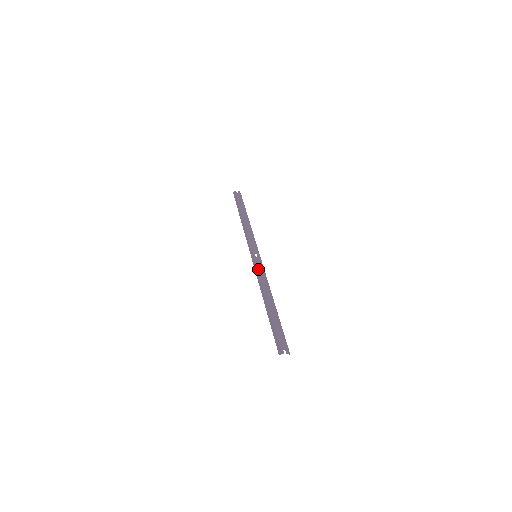
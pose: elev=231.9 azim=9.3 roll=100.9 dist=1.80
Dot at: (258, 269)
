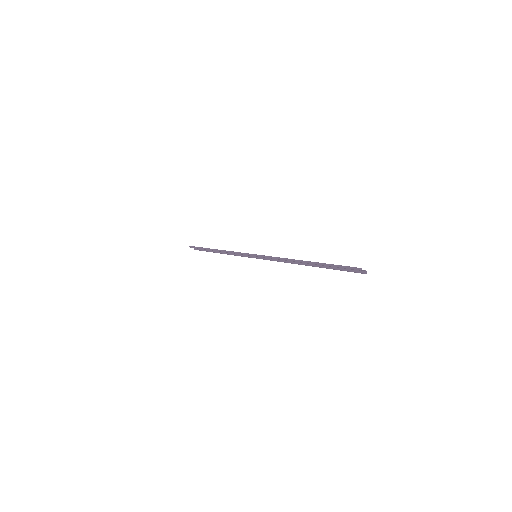
Dot at: (269, 256)
